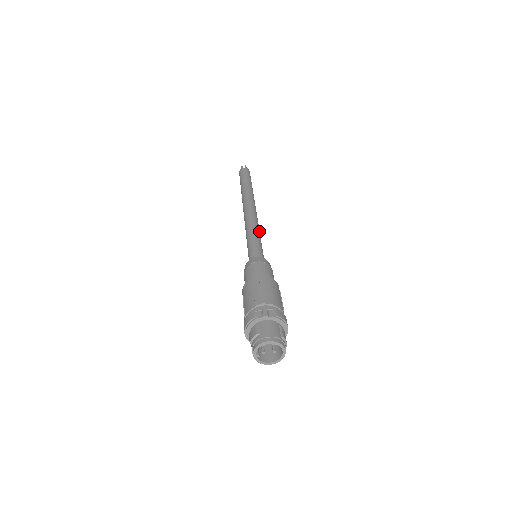
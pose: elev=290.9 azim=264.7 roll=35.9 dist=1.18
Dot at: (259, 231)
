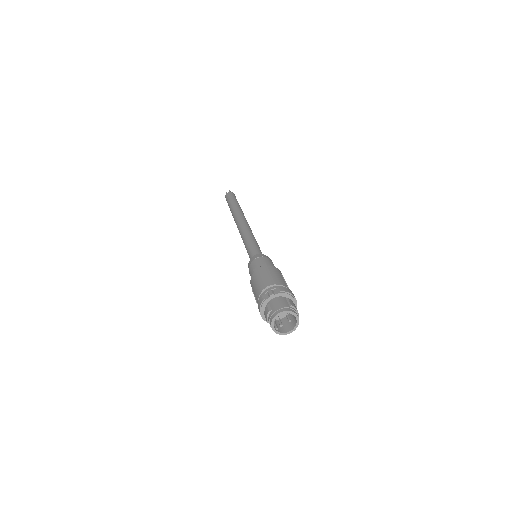
Dot at: (253, 236)
